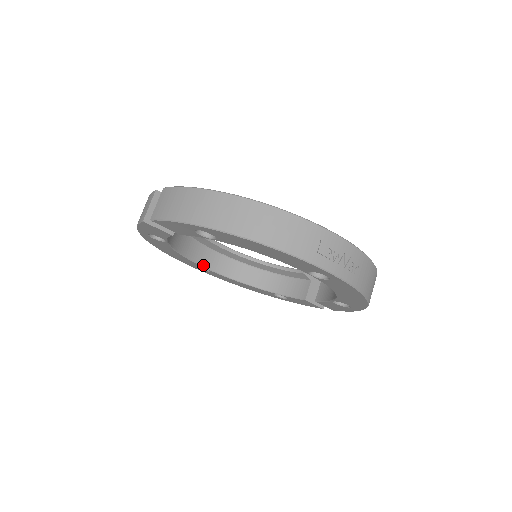
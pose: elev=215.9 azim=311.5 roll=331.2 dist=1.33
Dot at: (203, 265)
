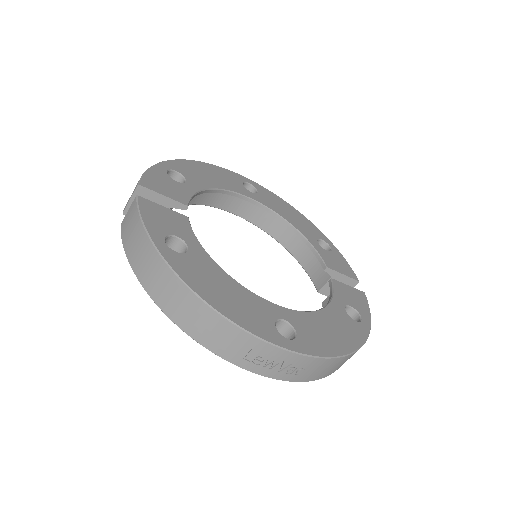
Dot at: (231, 211)
